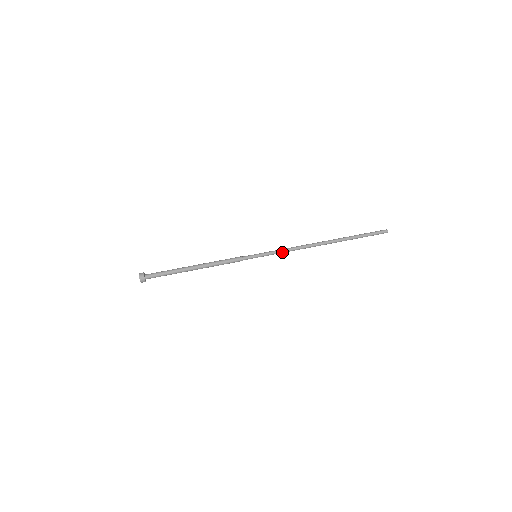
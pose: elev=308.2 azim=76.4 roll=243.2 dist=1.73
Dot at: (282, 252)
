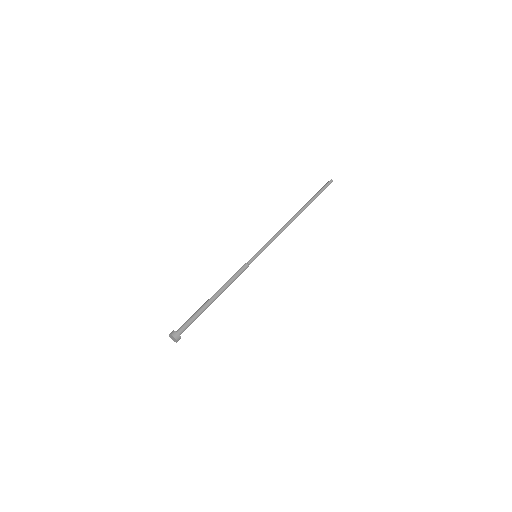
Dot at: (273, 240)
